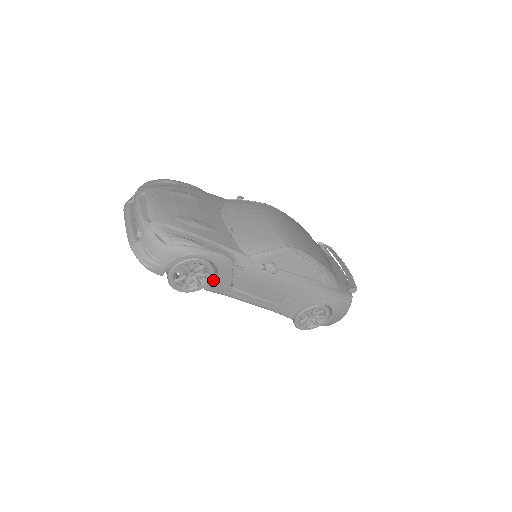
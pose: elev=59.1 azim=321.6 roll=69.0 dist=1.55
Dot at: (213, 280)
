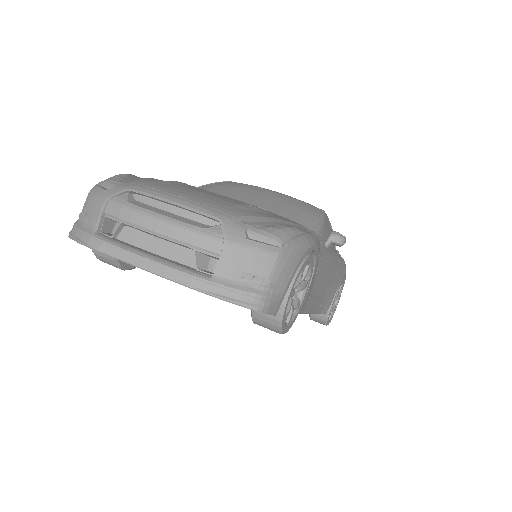
Dot at: occluded
